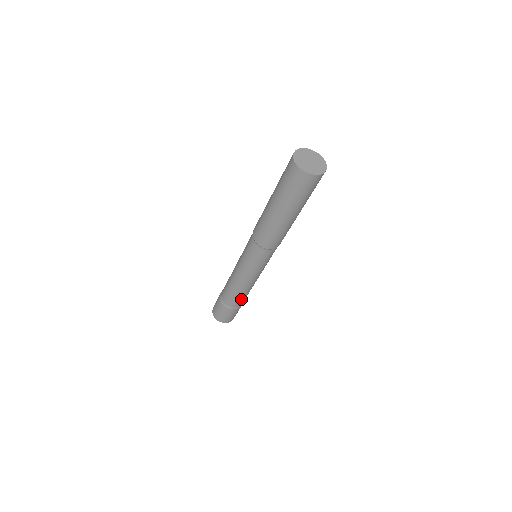
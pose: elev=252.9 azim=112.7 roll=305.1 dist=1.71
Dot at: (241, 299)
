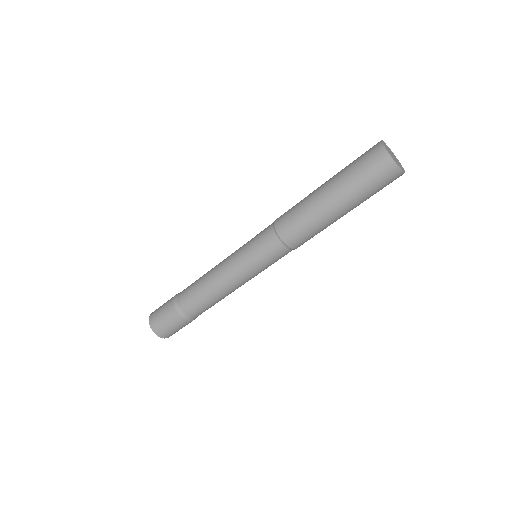
Dot at: (210, 307)
